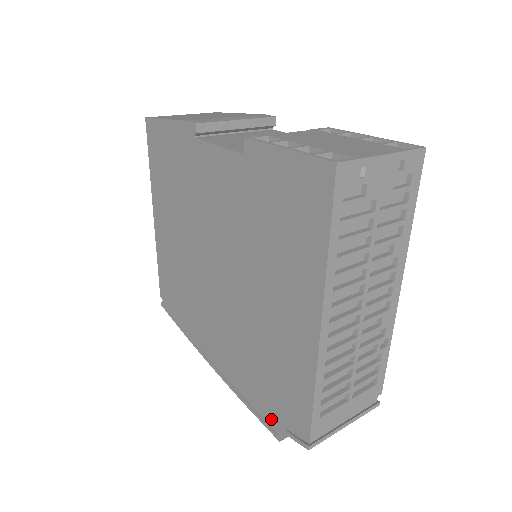
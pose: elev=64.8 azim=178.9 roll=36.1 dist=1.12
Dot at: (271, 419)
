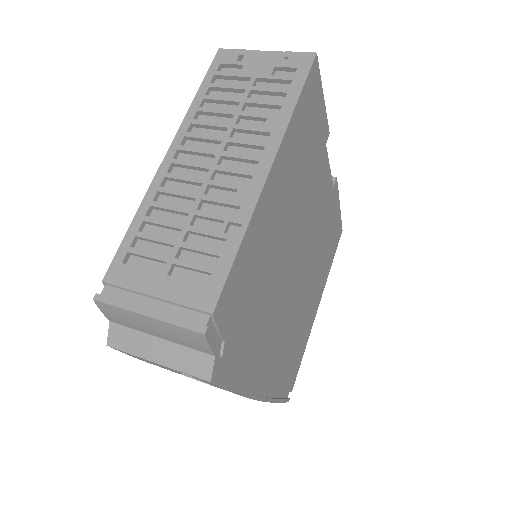
Dot at: occluded
